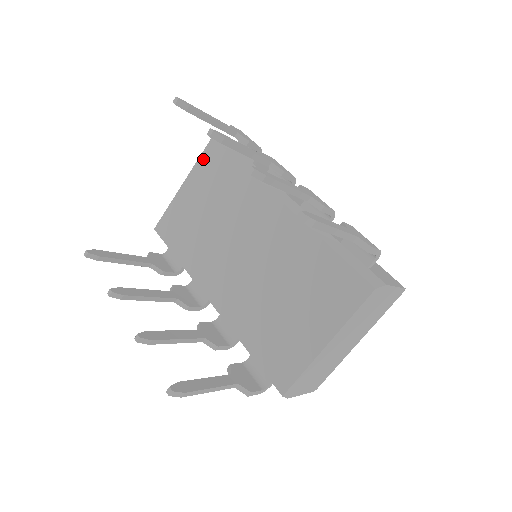
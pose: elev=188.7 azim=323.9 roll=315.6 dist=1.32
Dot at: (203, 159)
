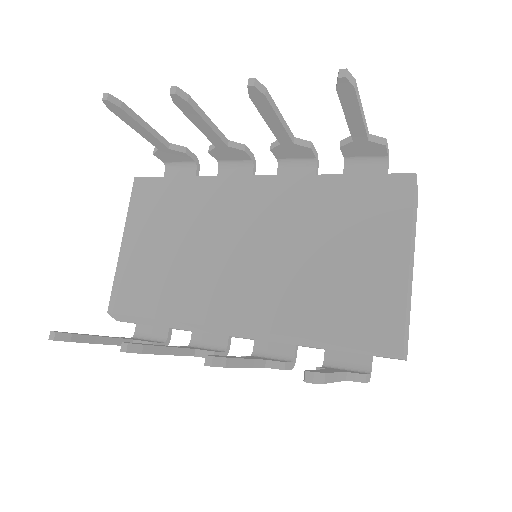
Dot at: (135, 202)
